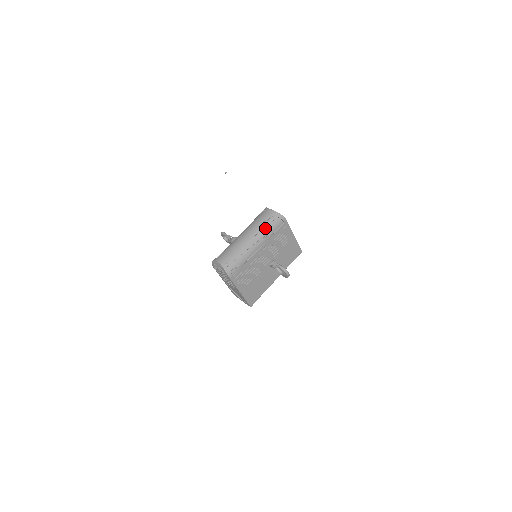
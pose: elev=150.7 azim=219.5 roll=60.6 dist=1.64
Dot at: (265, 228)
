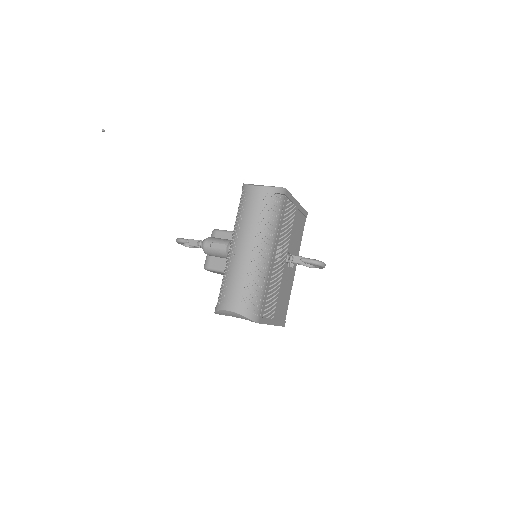
Dot at: (267, 221)
